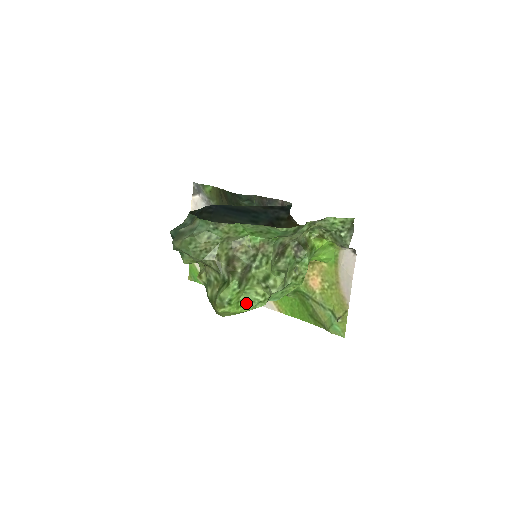
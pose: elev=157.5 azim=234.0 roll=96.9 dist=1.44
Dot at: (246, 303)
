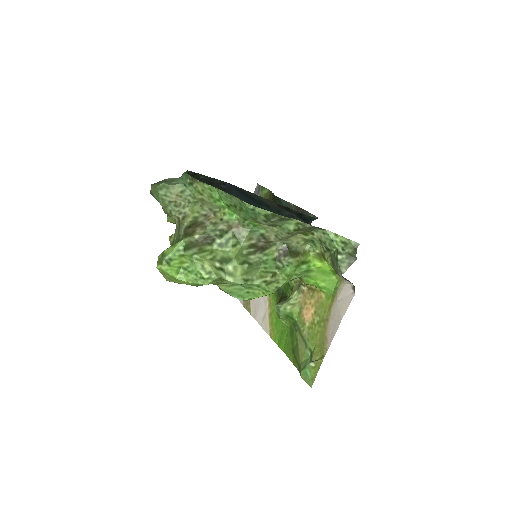
Dot at: (188, 273)
